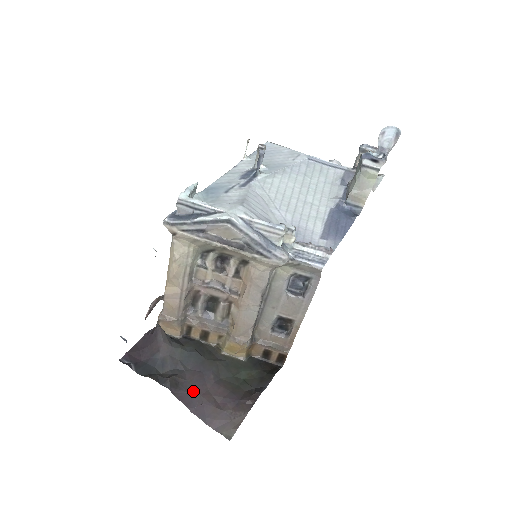
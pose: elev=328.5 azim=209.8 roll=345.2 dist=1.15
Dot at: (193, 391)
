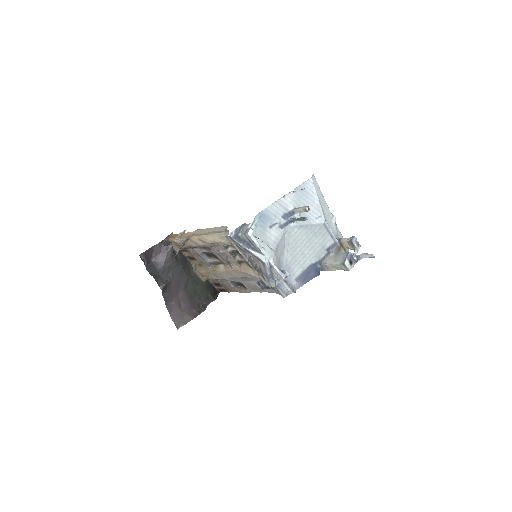
Dot at: (172, 294)
